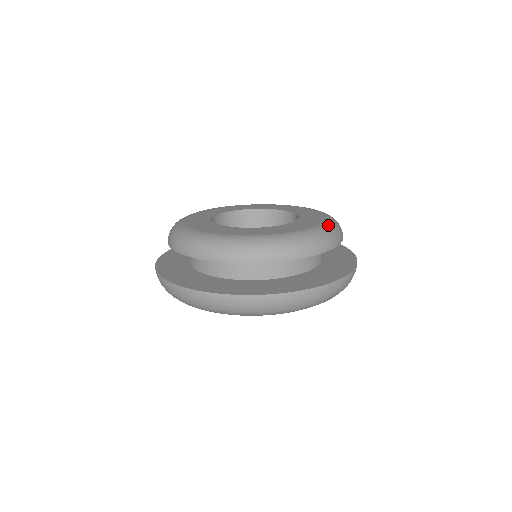
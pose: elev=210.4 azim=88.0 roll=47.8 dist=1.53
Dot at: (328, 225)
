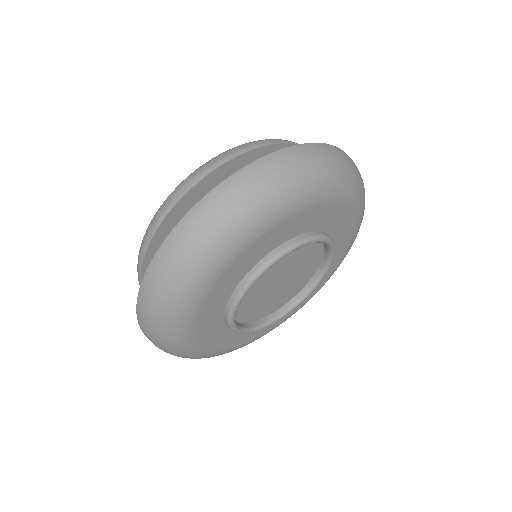
Dot at: occluded
